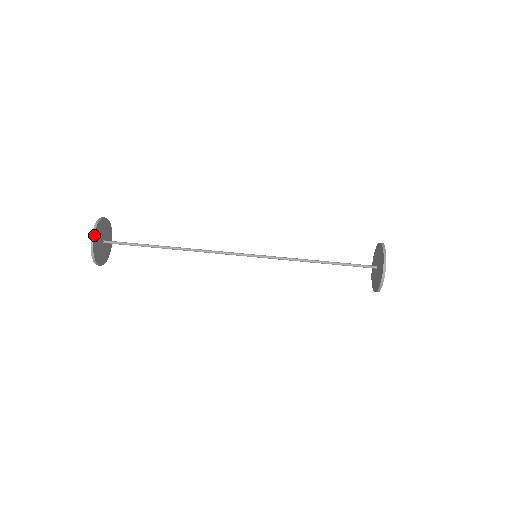
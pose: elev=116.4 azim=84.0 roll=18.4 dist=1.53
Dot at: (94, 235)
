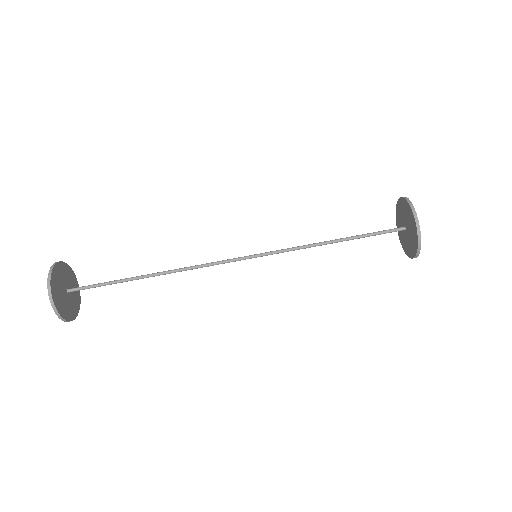
Dot at: (51, 278)
